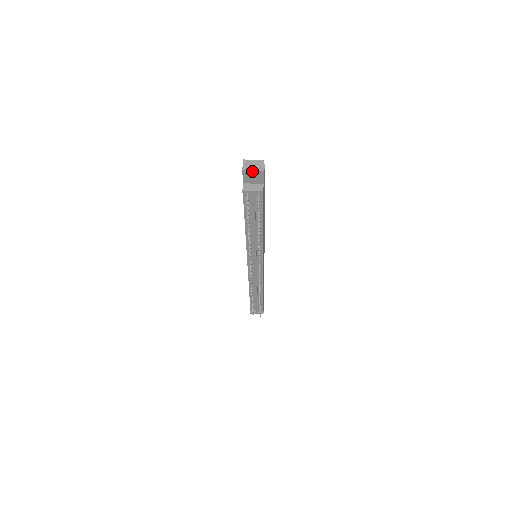
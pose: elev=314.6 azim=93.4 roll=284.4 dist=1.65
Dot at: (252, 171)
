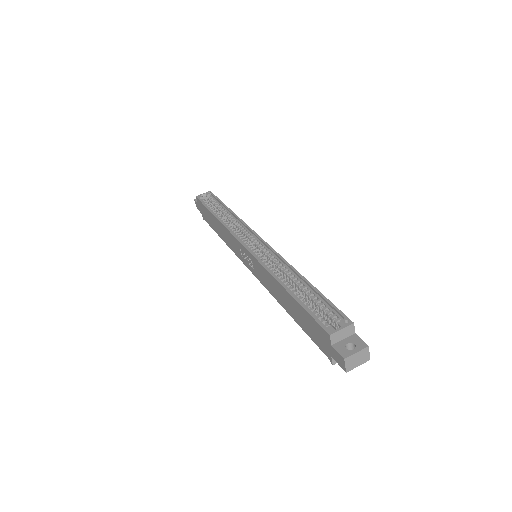
Dot at: (356, 366)
